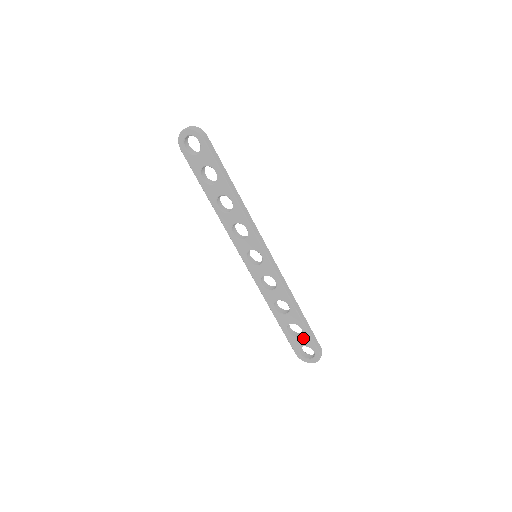
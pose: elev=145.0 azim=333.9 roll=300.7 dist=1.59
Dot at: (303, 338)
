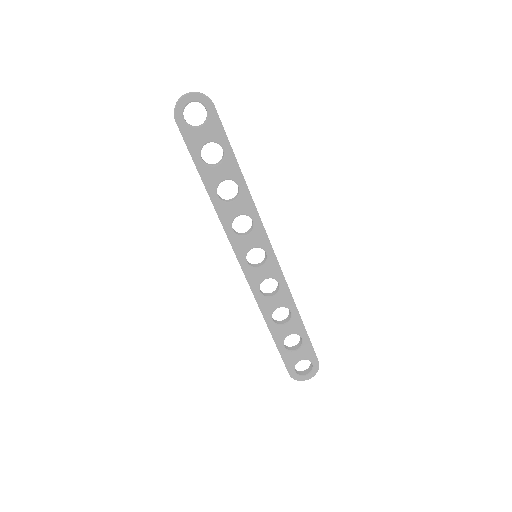
Dot at: (302, 349)
